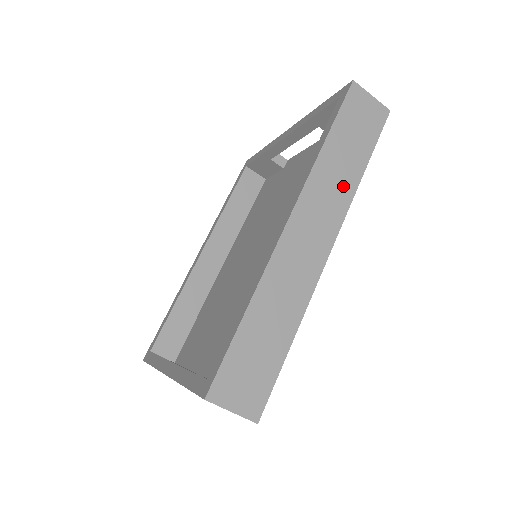
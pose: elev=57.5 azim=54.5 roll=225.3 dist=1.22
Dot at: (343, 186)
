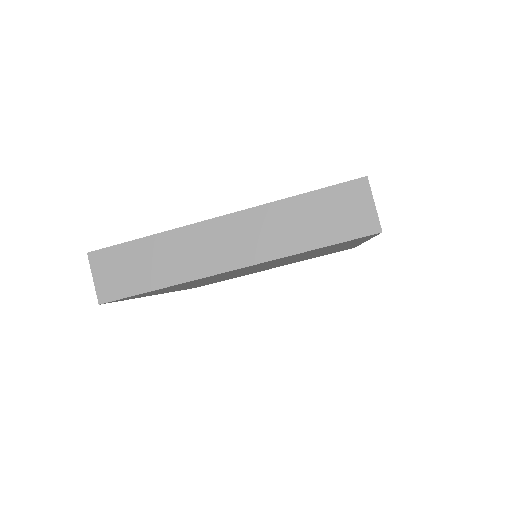
Dot at: occluded
